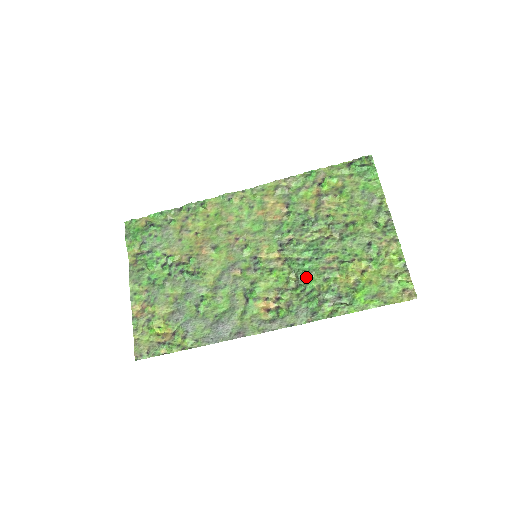
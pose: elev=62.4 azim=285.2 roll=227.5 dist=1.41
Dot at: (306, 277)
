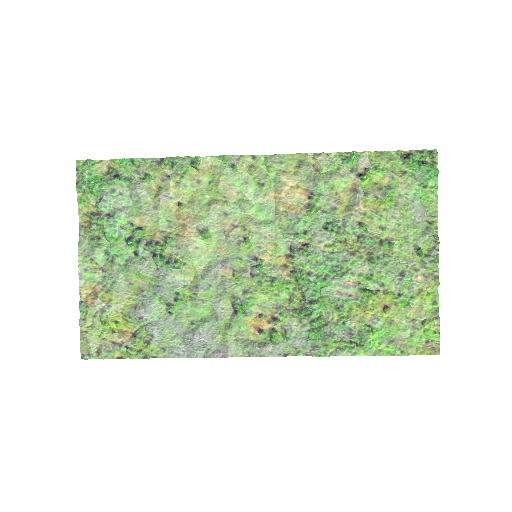
Dot at: (315, 300)
